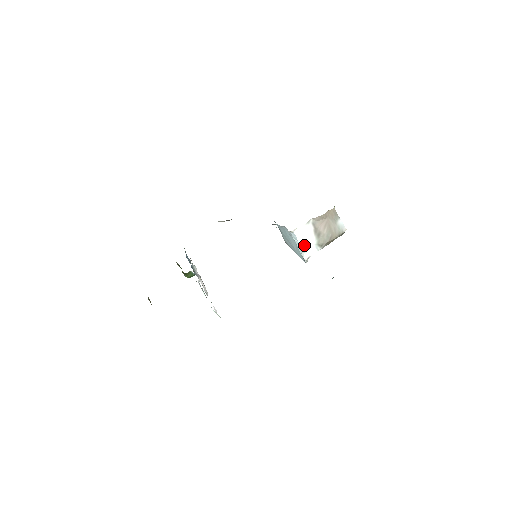
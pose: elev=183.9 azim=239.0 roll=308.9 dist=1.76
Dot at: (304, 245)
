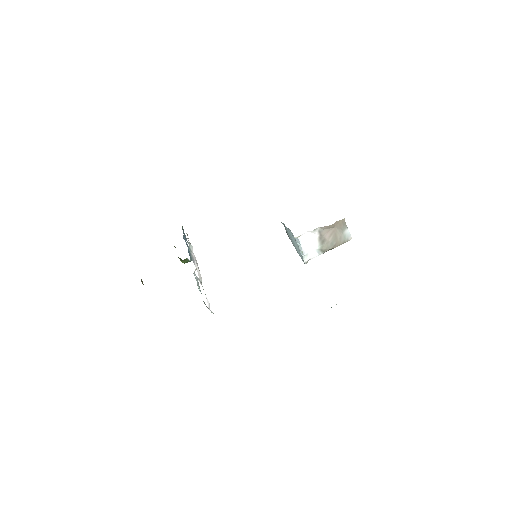
Dot at: (306, 249)
